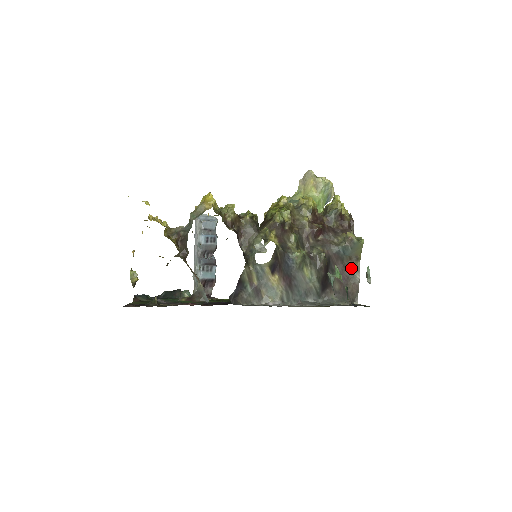
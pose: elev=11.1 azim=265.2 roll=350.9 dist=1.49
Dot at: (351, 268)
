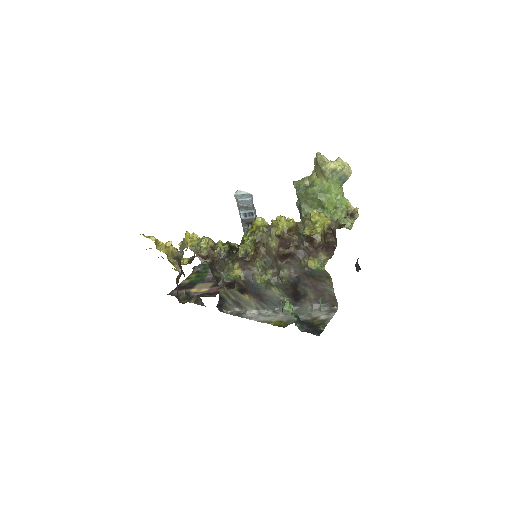
Dot at: (325, 282)
